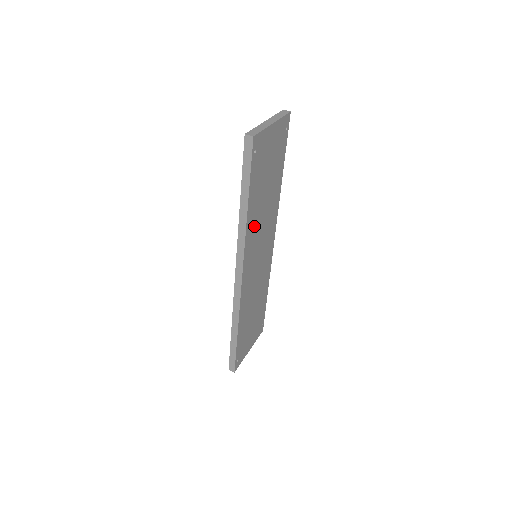
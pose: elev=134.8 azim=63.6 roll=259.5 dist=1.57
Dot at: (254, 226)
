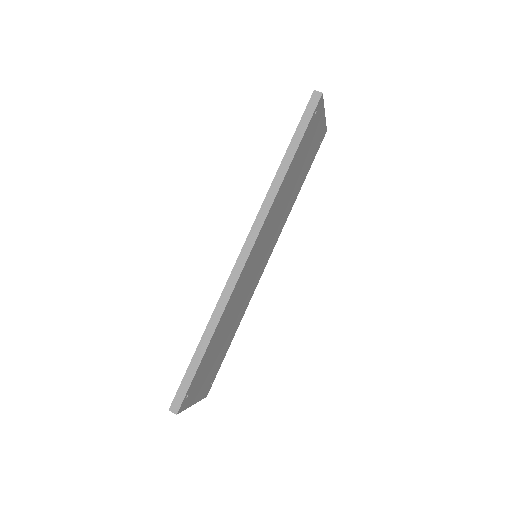
Dot at: (278, 202)
